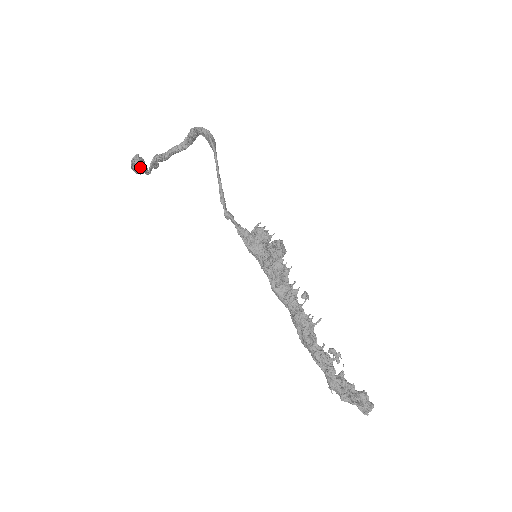
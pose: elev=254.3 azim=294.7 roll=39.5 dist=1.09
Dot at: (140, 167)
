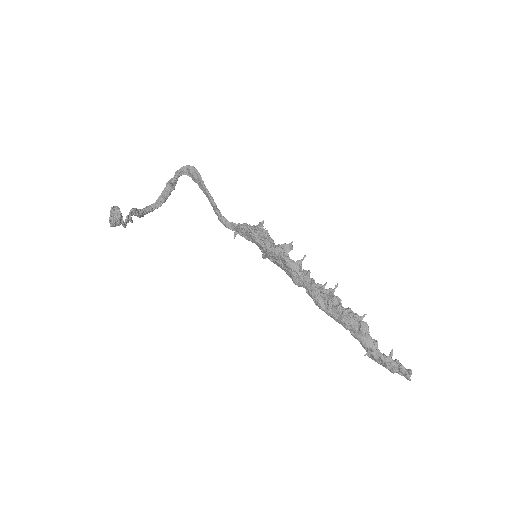
Dot at: (120, 213)
